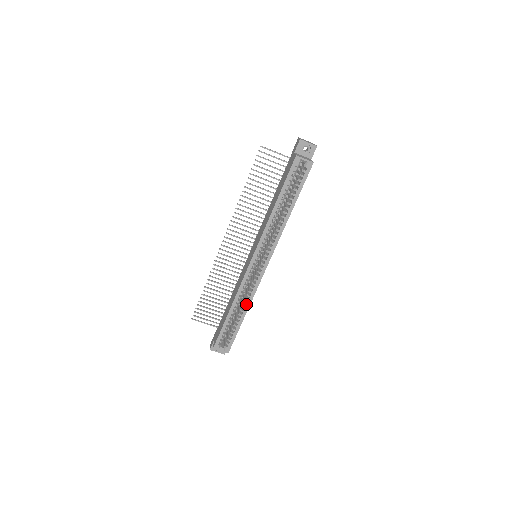
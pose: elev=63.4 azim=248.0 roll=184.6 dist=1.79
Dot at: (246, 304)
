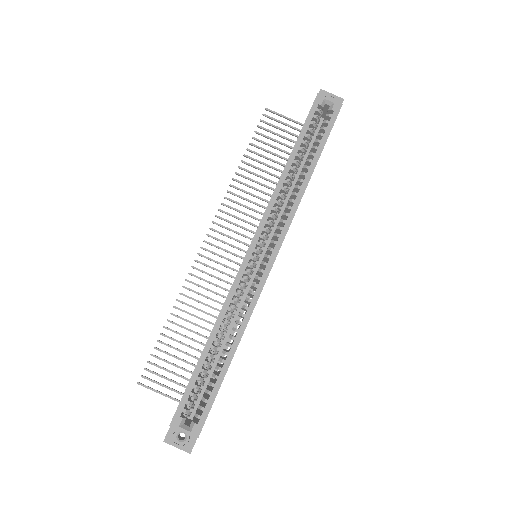
Dot at: (237, 330)
